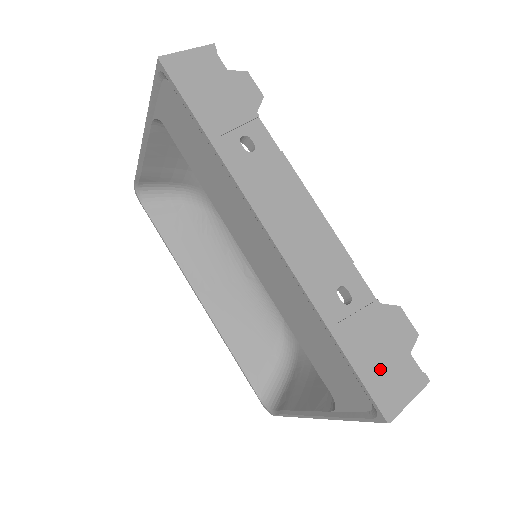
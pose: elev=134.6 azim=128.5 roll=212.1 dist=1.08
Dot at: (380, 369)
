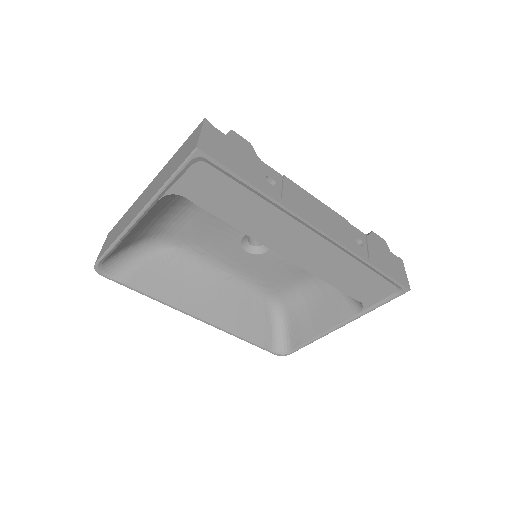
Dot at: (392, 268)
